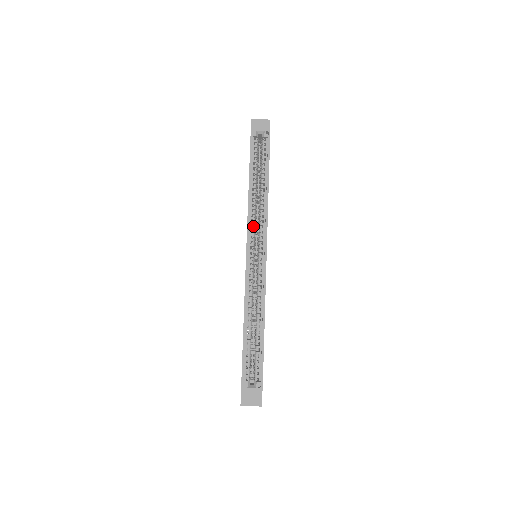
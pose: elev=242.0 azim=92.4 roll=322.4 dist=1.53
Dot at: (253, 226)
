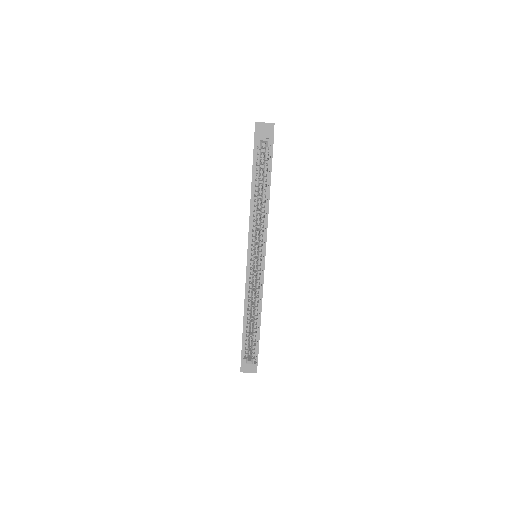
Dot at: (254, 235)
